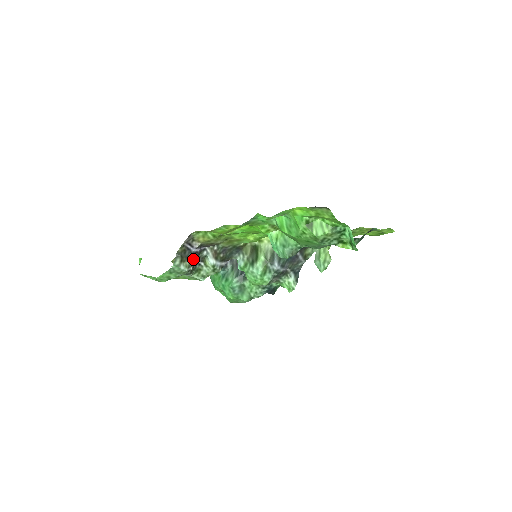
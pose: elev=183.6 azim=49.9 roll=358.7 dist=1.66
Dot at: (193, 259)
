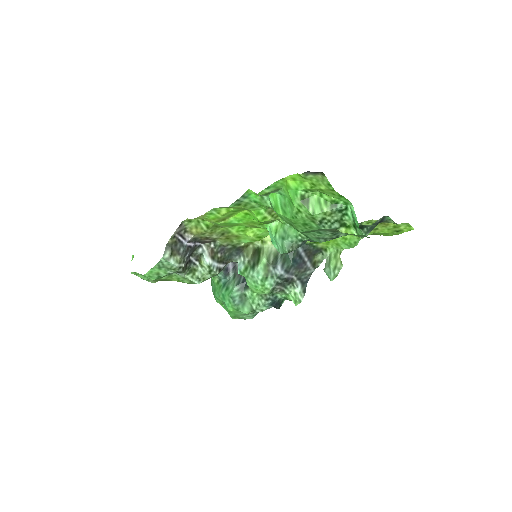
Dot at: (185, 254)
